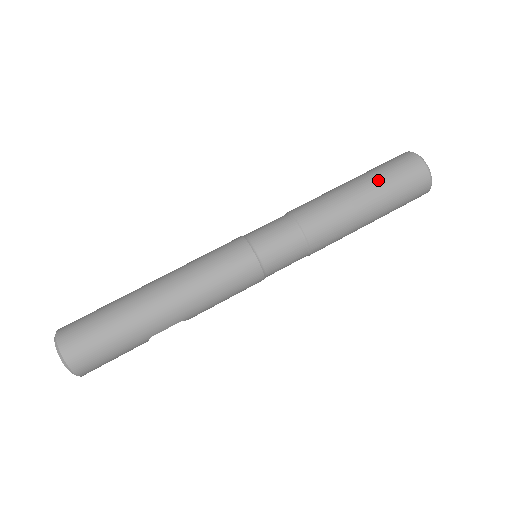
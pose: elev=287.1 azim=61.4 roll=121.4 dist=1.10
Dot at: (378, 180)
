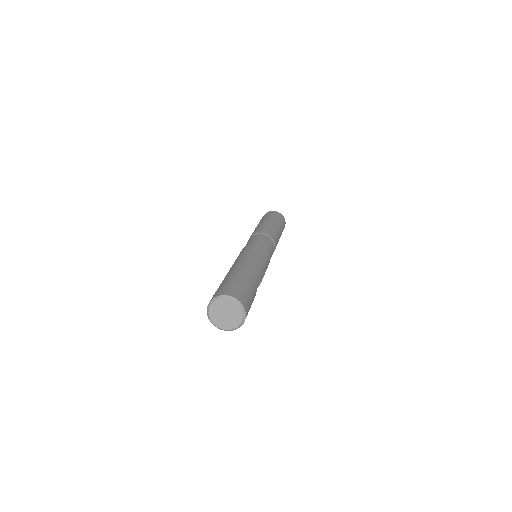
Dot at: (269, 218)
